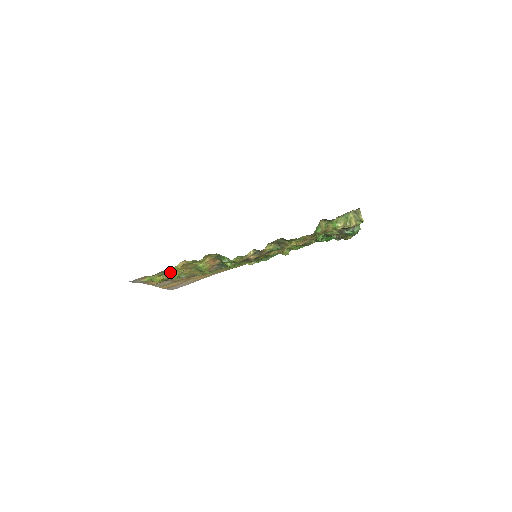
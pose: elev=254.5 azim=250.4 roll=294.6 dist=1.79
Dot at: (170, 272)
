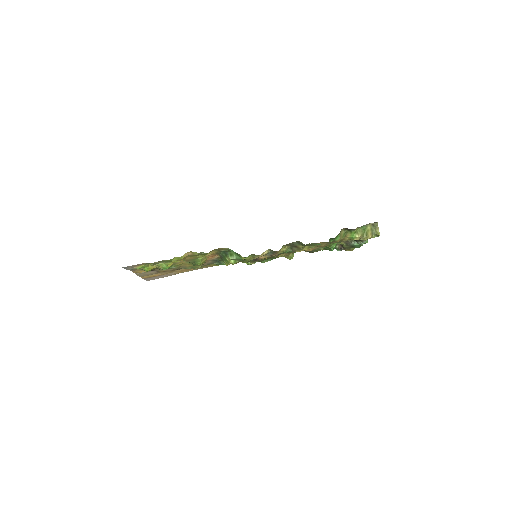
Dot at: (168, 262)
